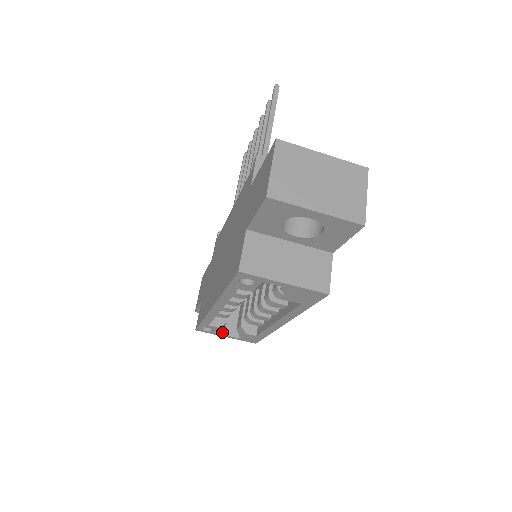
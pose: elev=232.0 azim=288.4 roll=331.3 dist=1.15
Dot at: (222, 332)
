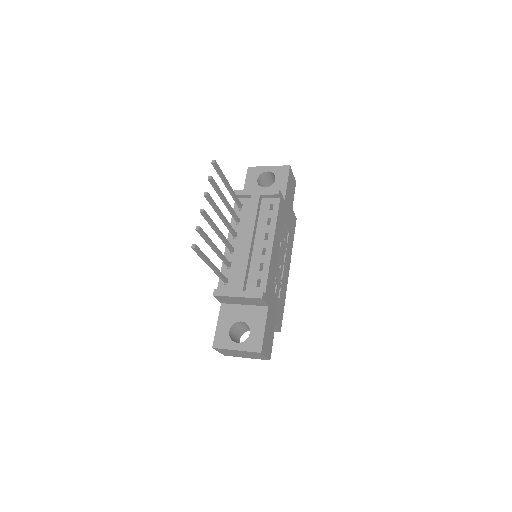
Dot at: occluded
